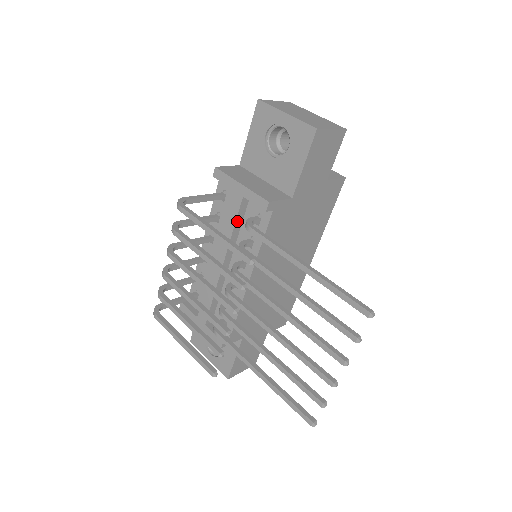
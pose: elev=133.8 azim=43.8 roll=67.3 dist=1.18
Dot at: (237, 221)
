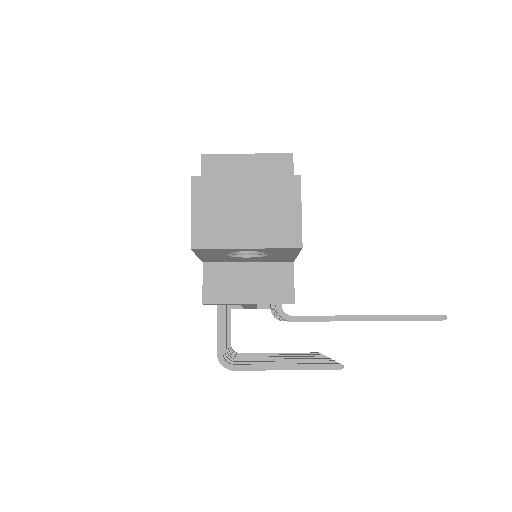
Dot at: occluded
